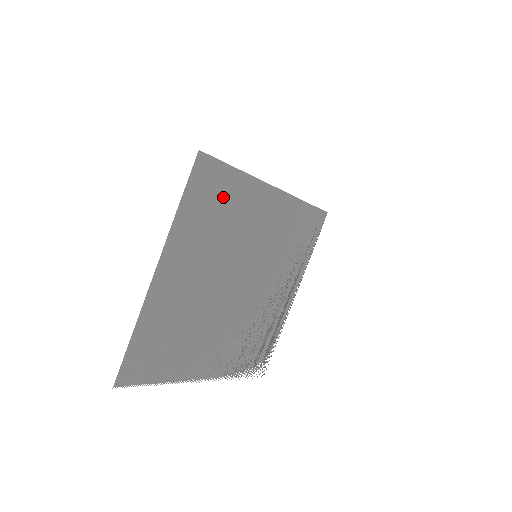
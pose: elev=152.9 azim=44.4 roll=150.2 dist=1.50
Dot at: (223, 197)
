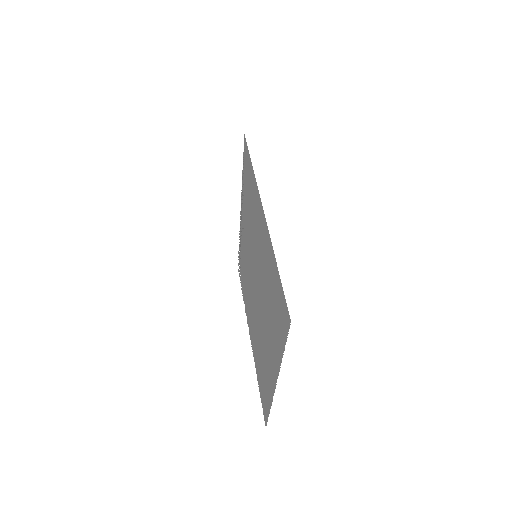
Dot at: (274, 291)
